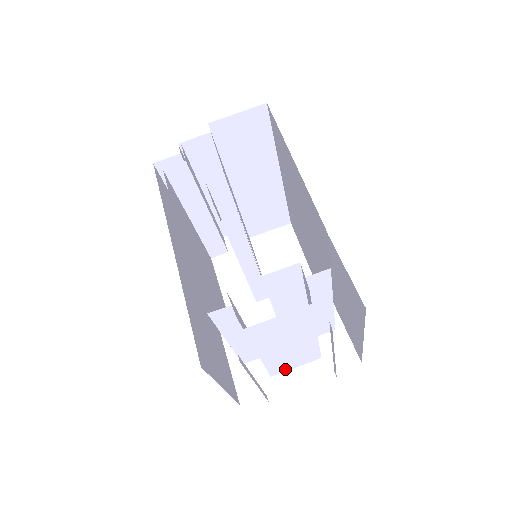
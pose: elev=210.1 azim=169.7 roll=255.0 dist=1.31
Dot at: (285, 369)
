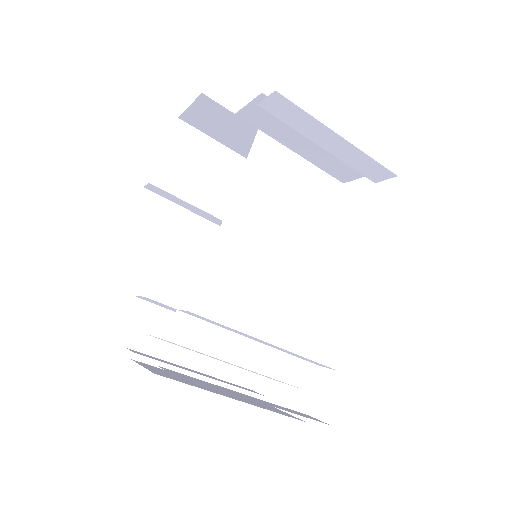
Dot at: occluded
